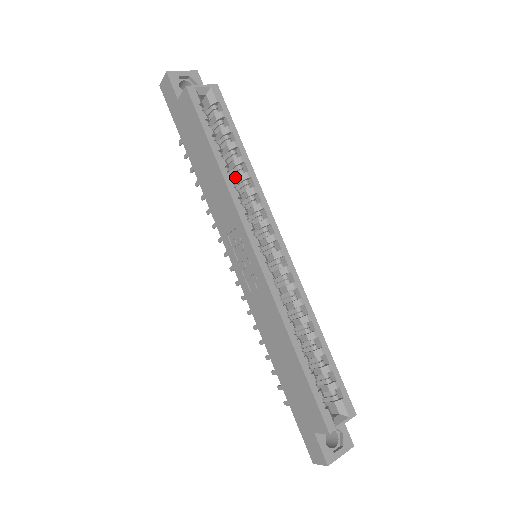
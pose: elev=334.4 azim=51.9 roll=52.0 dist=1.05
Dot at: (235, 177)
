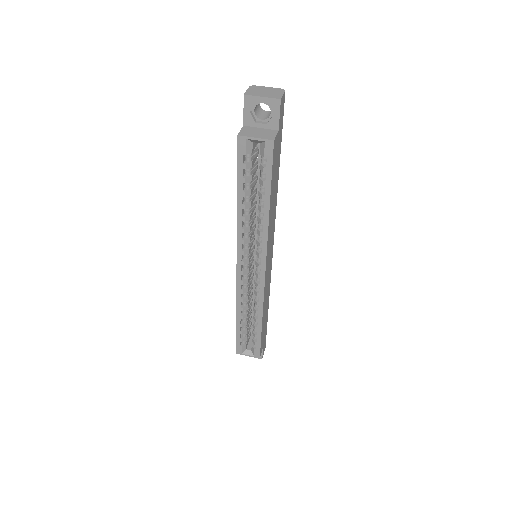
Dot at: occluded
